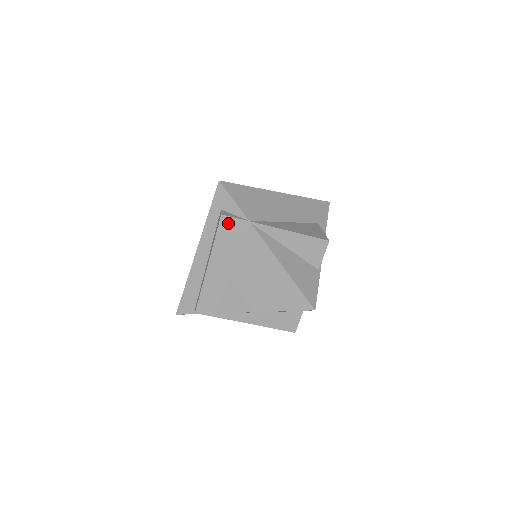
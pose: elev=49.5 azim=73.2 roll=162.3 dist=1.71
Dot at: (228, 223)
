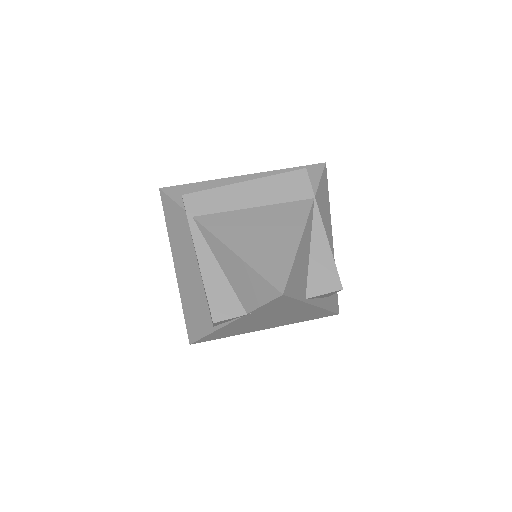
Dot at: (301, 178)
